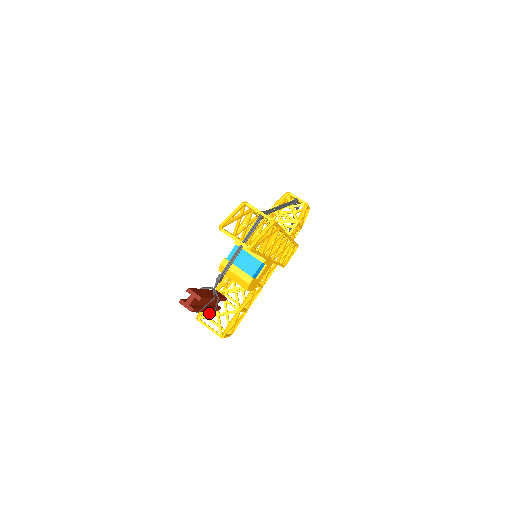
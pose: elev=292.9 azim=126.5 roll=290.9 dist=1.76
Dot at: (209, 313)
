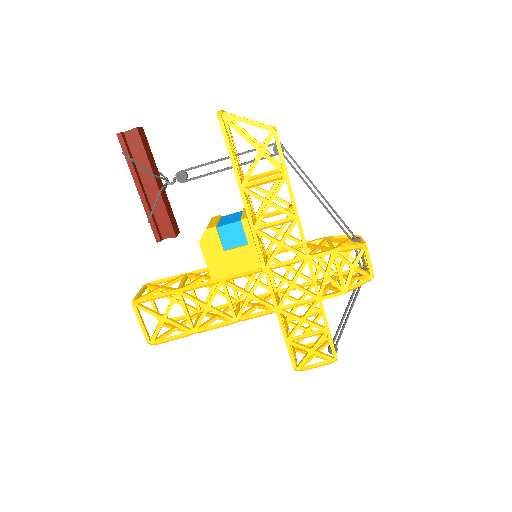
Dot at: occluded
